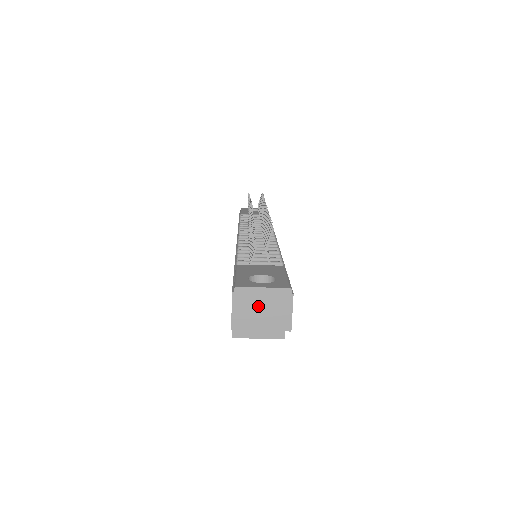
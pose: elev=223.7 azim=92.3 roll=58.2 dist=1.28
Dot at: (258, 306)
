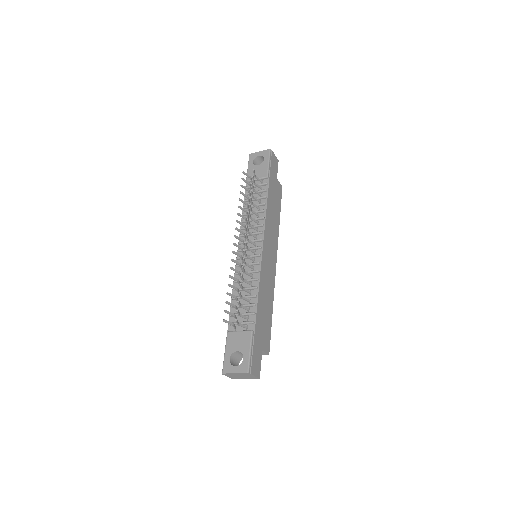
Dot at: (238, 376)
